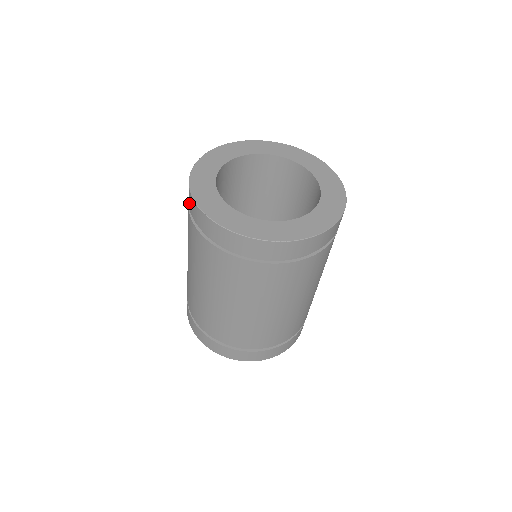
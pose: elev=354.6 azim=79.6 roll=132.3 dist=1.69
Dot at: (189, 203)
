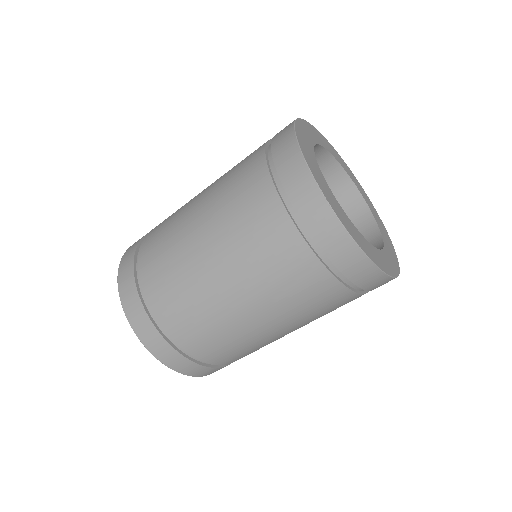
Dot at: (284, 167)
